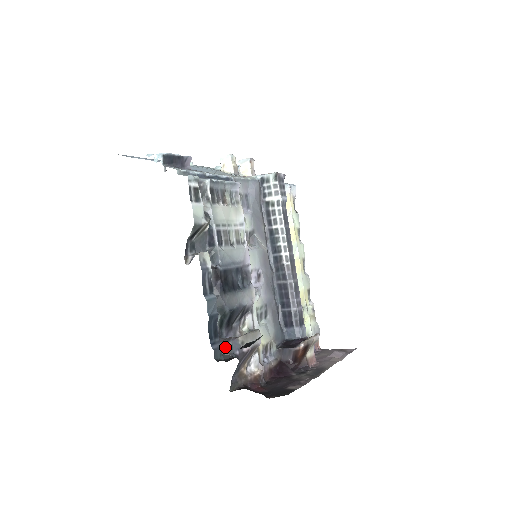
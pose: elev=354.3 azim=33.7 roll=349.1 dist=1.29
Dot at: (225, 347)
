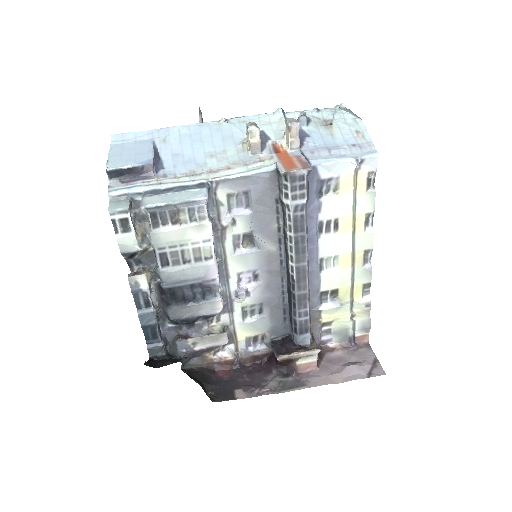
Dot at: (173, 343)
